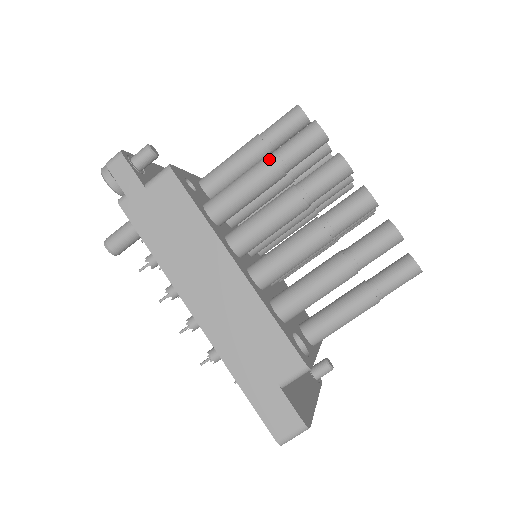
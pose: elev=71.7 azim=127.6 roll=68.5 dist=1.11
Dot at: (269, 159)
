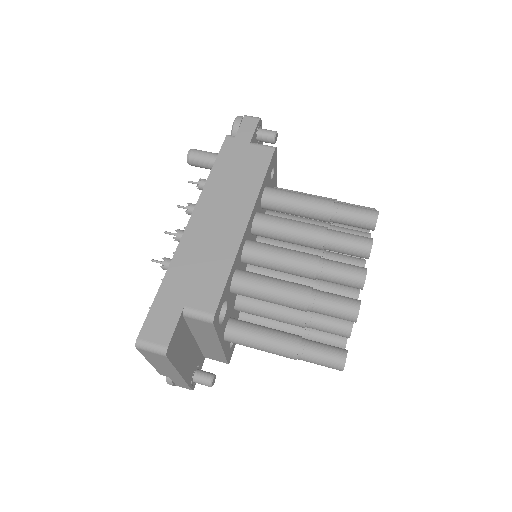
Dot at: (331, 201)
